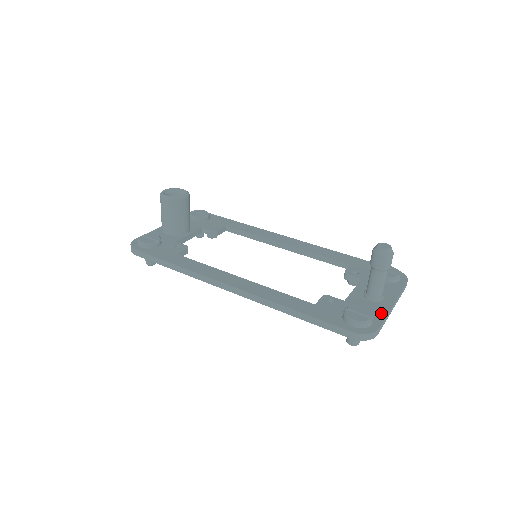
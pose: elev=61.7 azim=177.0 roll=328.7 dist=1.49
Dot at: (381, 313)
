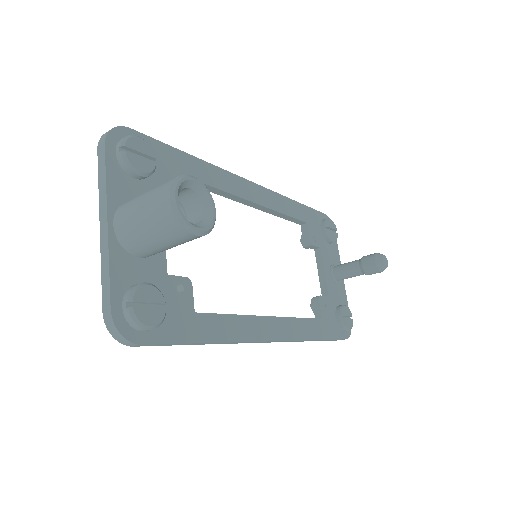
Dot at: (345, 298)
